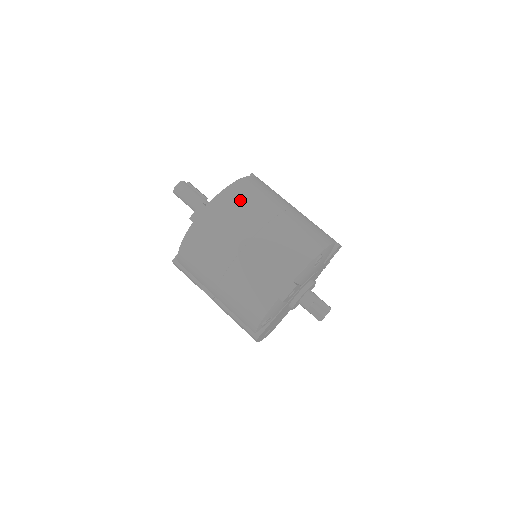
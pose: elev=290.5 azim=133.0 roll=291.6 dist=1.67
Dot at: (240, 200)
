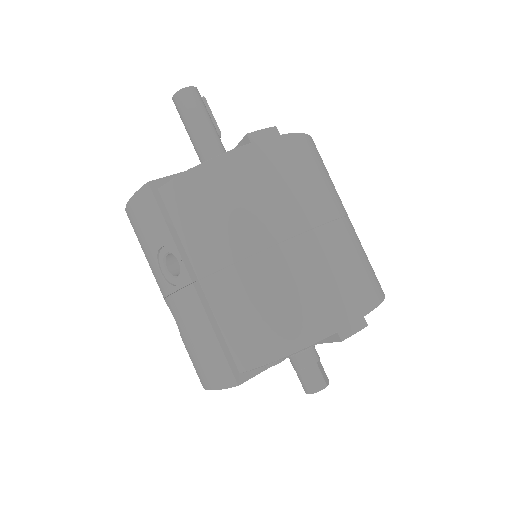
Dot at: (319, 163)
